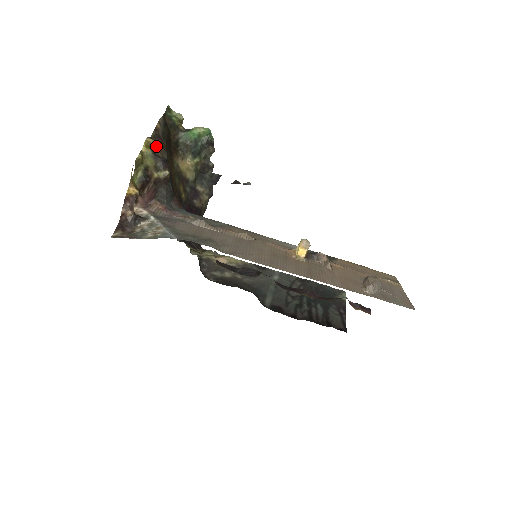
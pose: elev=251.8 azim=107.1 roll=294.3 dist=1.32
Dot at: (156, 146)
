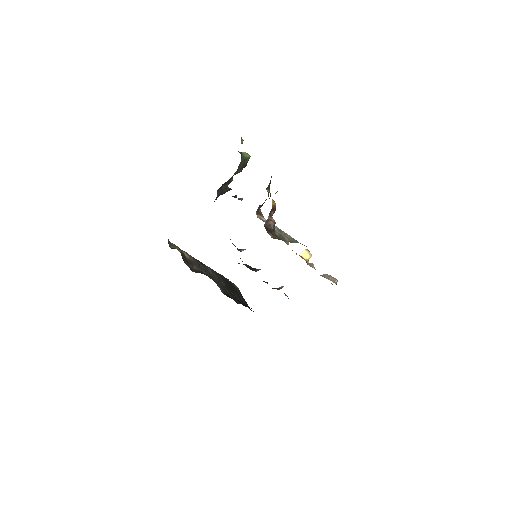
Dot at: occluded
